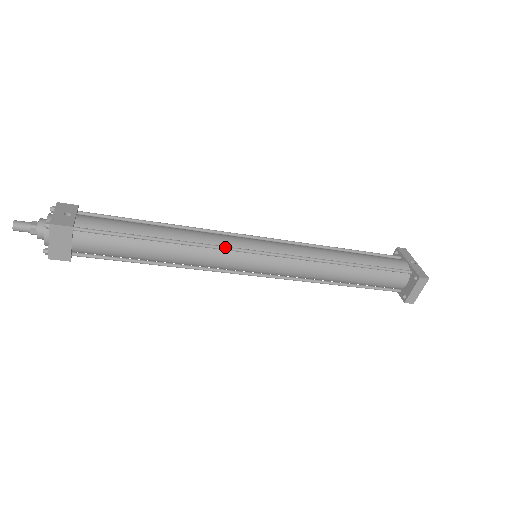
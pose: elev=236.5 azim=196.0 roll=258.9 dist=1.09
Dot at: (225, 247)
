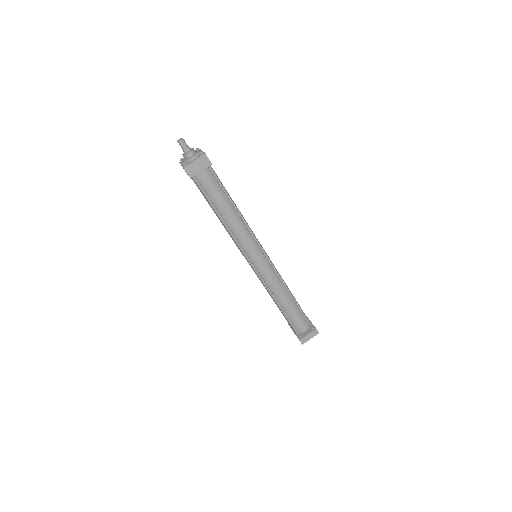
Dot at: occluded
